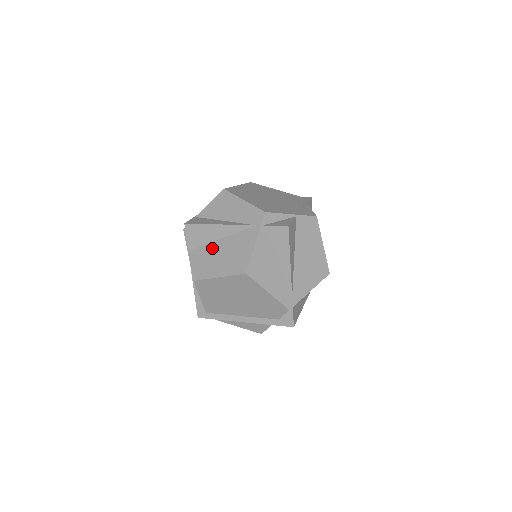
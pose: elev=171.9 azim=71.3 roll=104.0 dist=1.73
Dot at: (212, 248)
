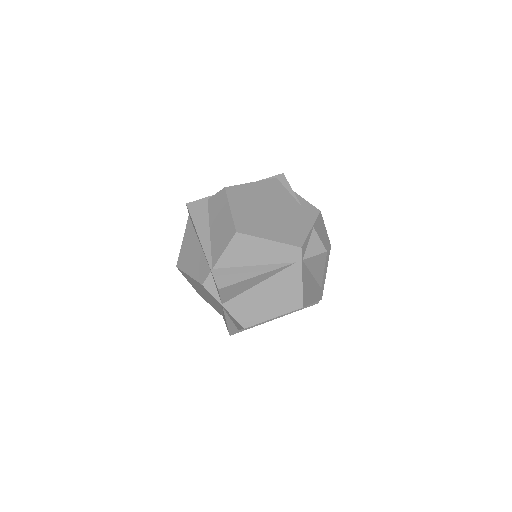
Dot at: (252, 295)
